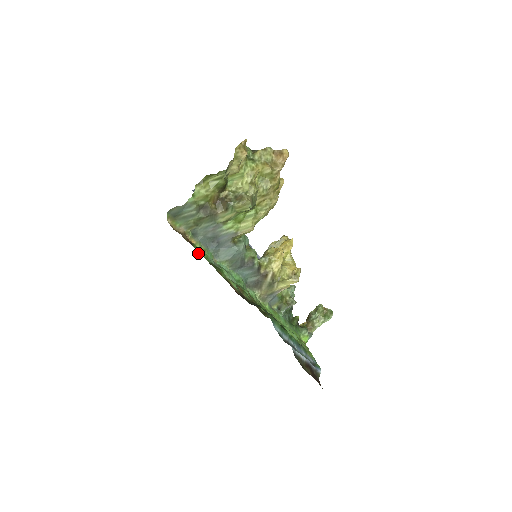
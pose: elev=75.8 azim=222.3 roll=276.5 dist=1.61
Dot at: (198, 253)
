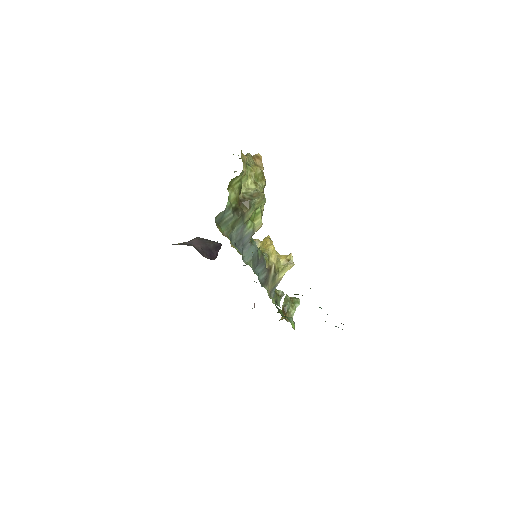
Dot at: occluded
